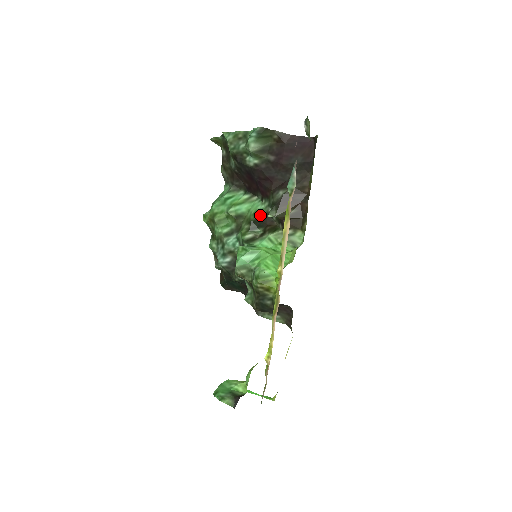
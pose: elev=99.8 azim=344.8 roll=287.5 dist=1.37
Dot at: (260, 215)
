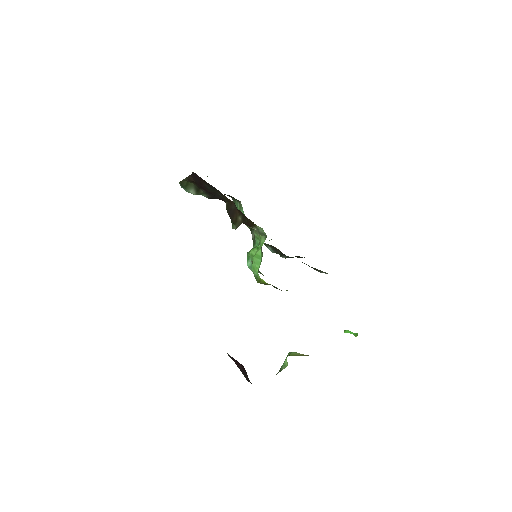
Dot at: occluded
